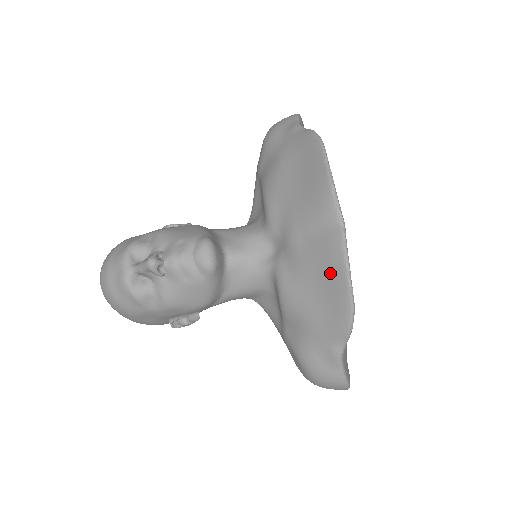
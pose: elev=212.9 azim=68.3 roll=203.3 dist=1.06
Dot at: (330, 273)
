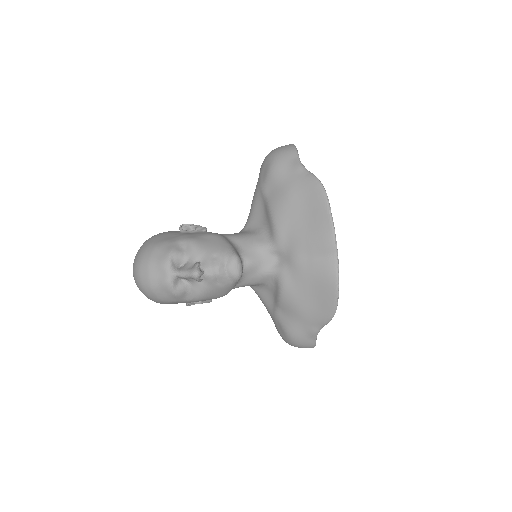
Dot at: (324, 287)
